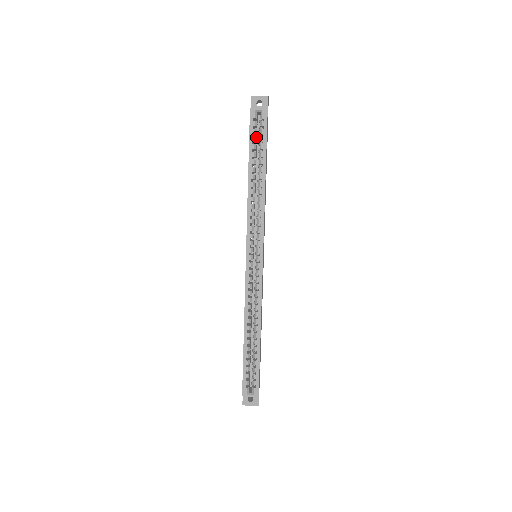
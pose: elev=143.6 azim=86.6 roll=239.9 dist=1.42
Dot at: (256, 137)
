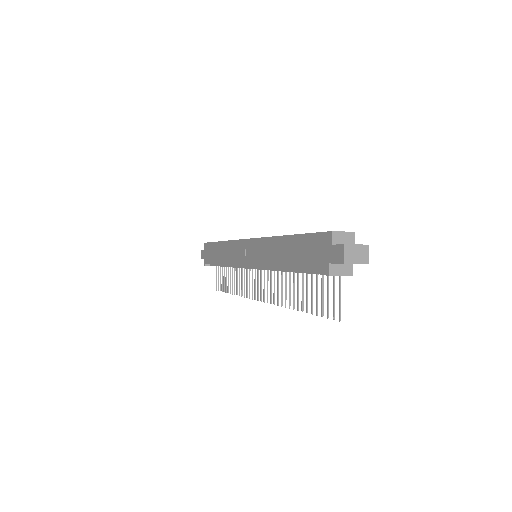
Dot at: occluded
